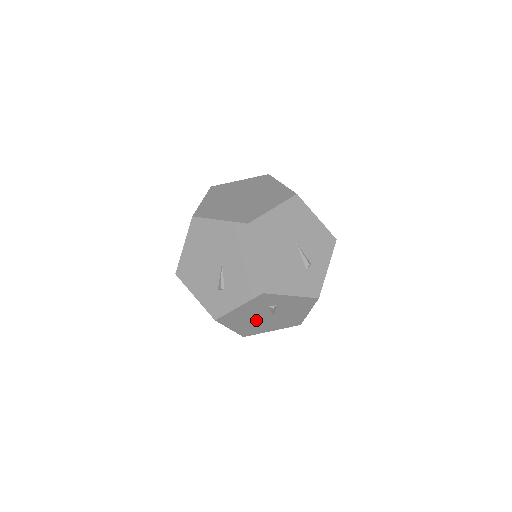
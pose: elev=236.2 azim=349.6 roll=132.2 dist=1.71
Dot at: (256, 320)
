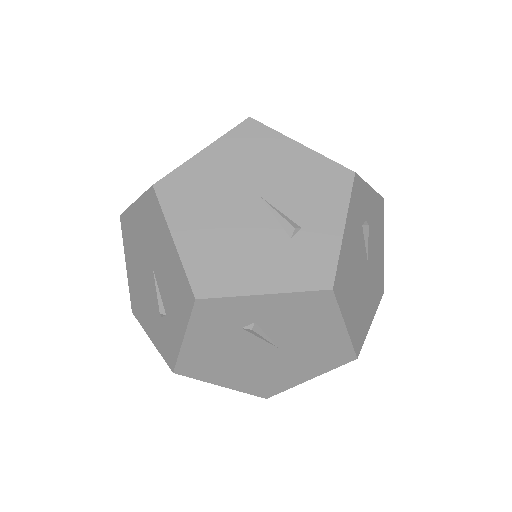
Dot at: (252, 361)
